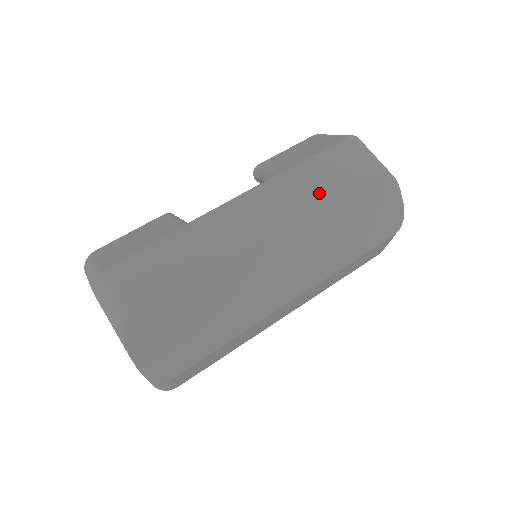
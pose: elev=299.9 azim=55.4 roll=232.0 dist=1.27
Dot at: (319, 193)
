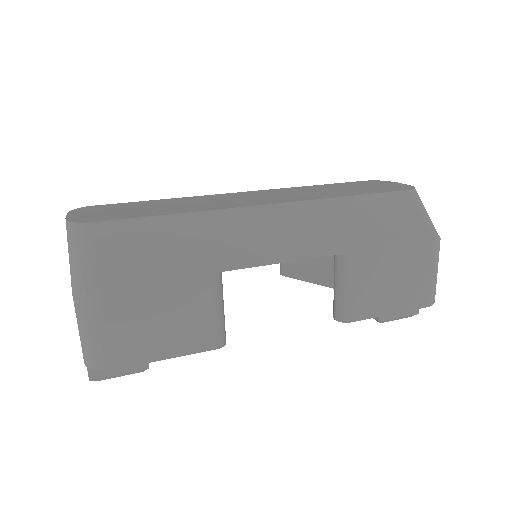
Dot at: occluded
